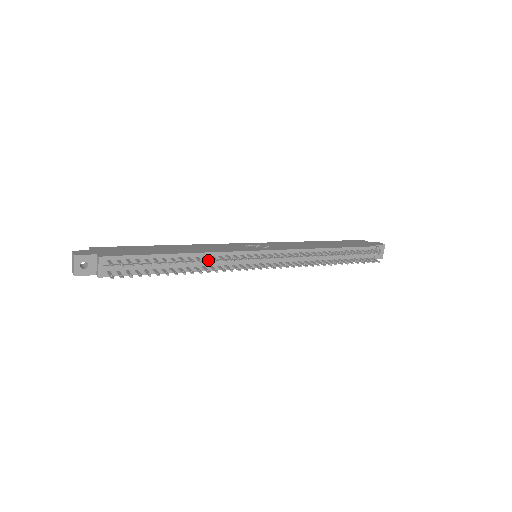
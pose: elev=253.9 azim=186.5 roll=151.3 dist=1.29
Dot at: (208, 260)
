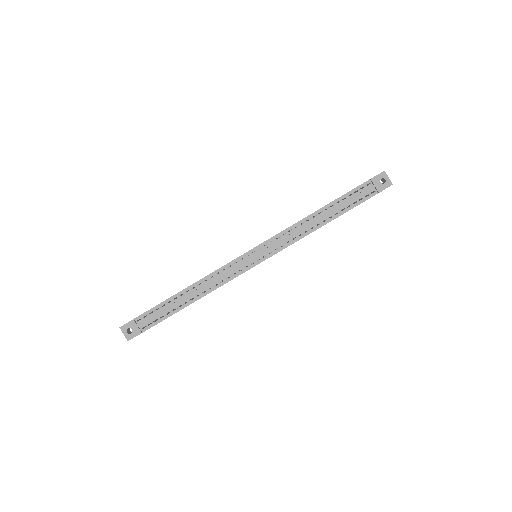
Dot at: (203, 281)
